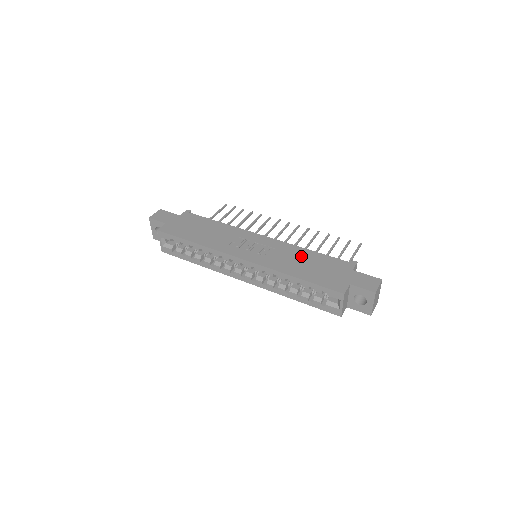
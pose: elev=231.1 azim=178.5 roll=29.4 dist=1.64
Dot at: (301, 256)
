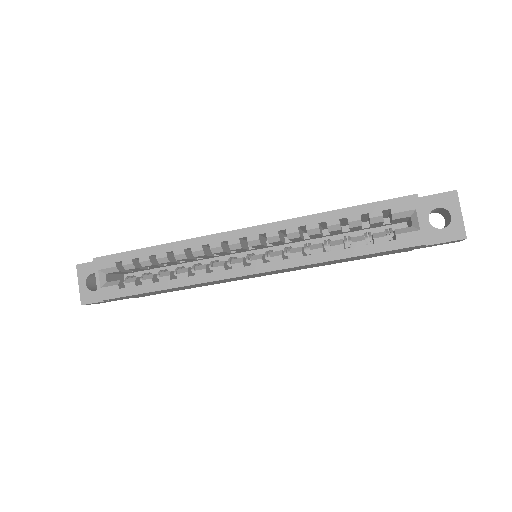
Dot at: occluded
